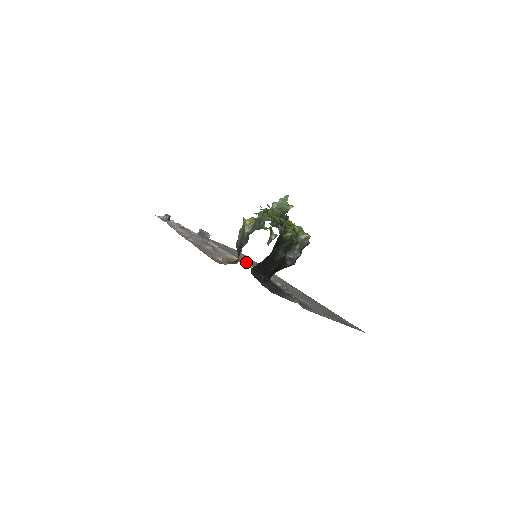
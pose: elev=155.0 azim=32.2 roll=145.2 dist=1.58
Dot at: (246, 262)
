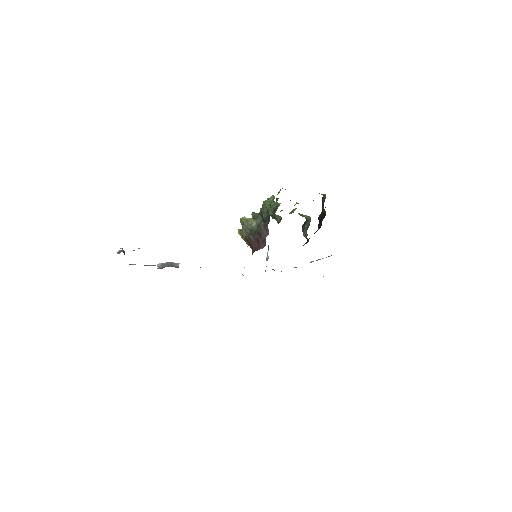
Dot at: occluded
